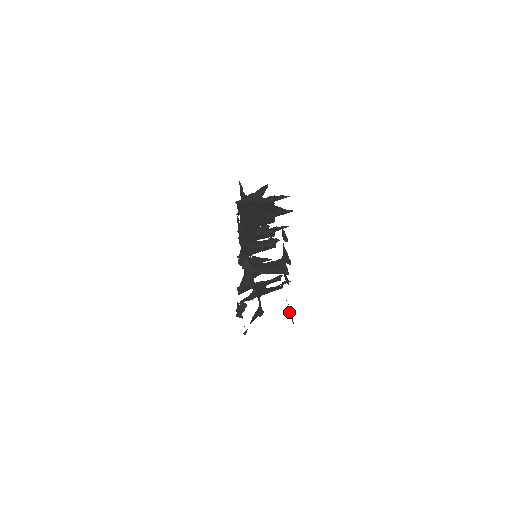
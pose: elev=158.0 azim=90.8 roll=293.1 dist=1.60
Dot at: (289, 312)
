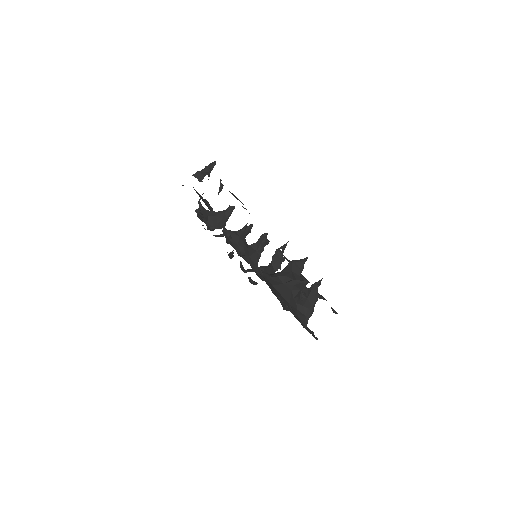
Dot at: occluded
